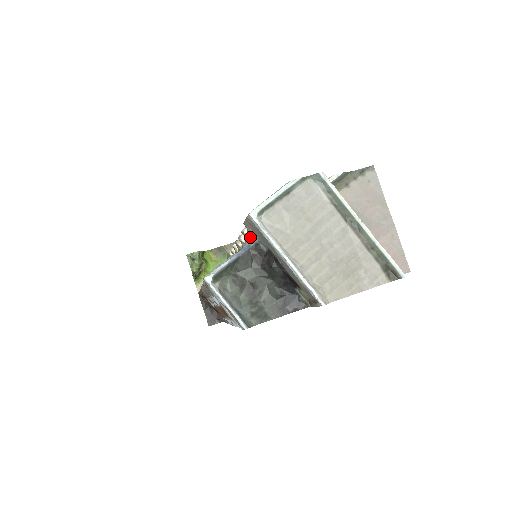
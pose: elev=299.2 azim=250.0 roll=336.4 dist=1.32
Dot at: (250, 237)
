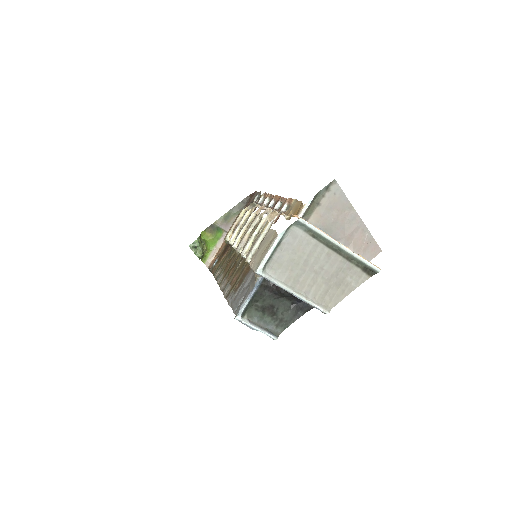
Dot at: (258, 276)
